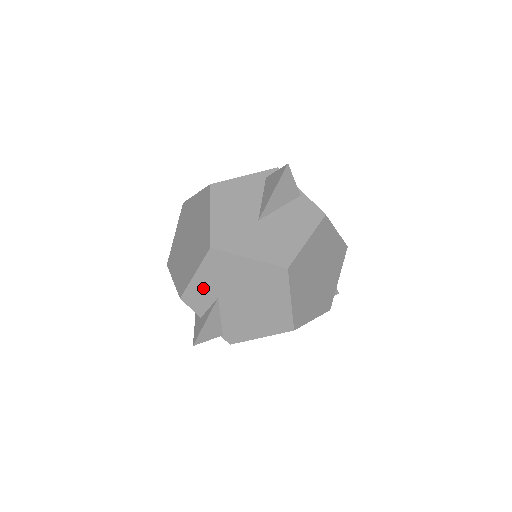
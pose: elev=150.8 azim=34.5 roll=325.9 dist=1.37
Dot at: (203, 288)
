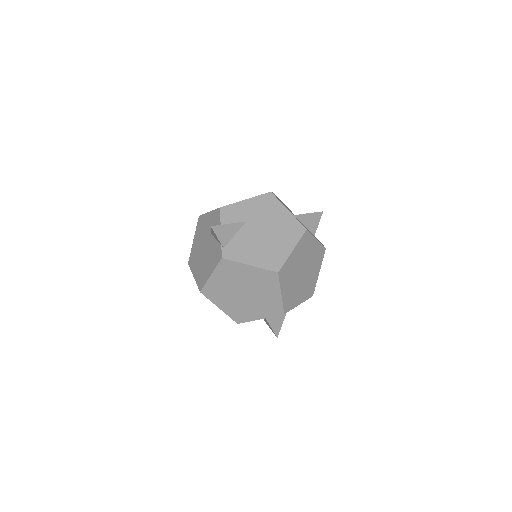
Dot at: (243, 210)
